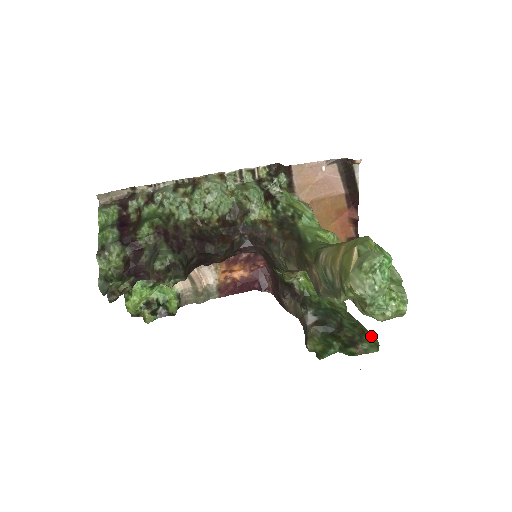
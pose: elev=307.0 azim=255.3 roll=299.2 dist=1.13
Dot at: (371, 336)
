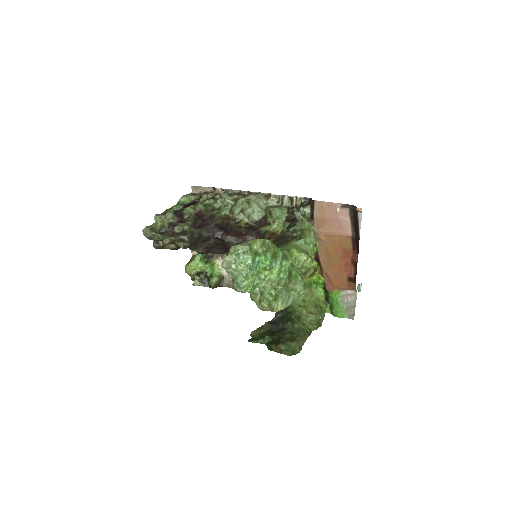
Dot at: (297, 346)
